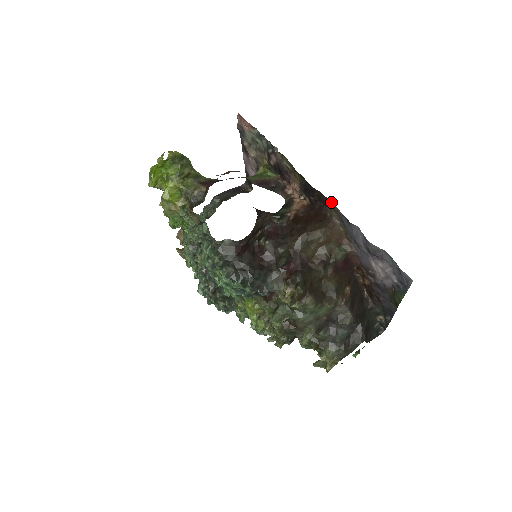
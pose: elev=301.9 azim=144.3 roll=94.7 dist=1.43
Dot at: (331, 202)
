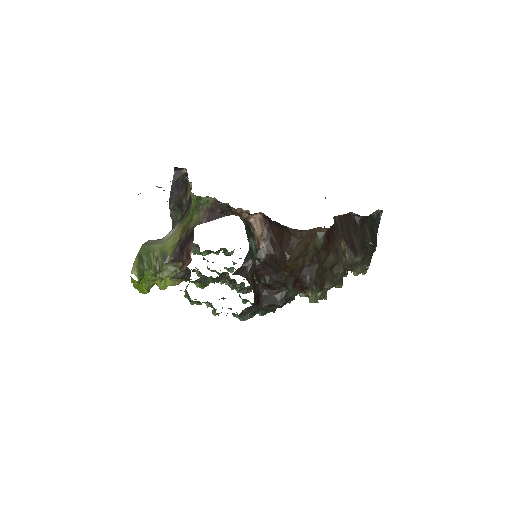
Dot at: occluded
